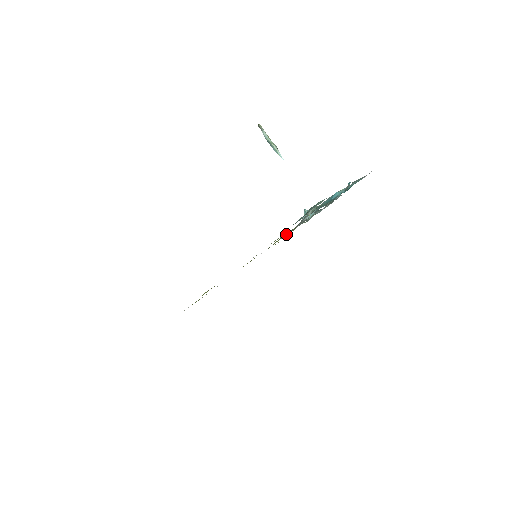
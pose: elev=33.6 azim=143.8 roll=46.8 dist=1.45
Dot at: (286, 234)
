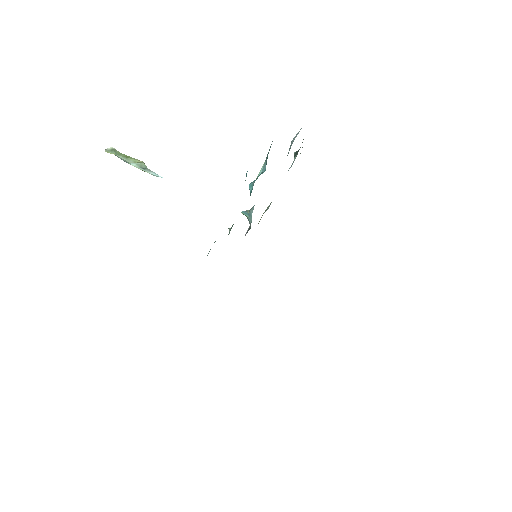
Dot at: occluded
